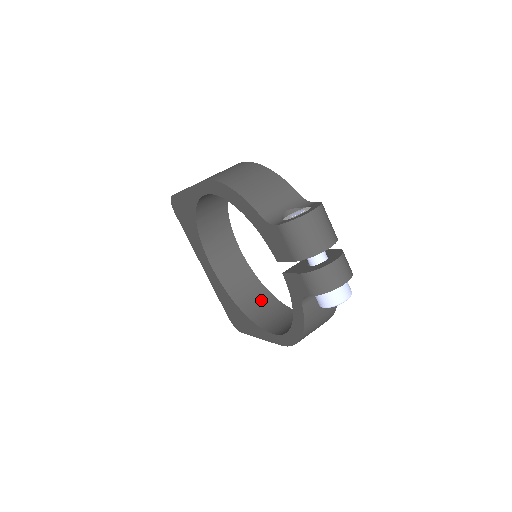
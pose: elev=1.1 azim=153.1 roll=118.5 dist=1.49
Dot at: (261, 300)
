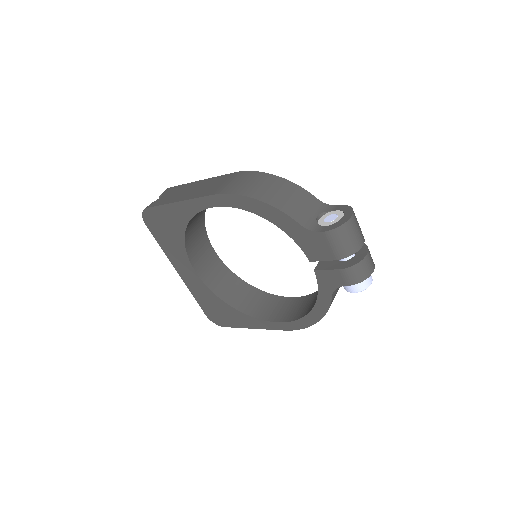
Dot at: (245, 293)
